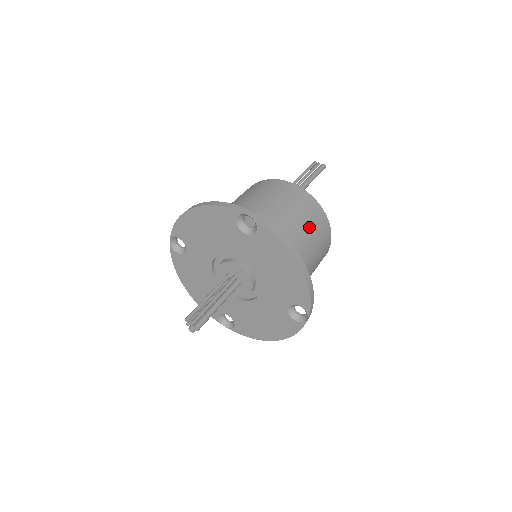
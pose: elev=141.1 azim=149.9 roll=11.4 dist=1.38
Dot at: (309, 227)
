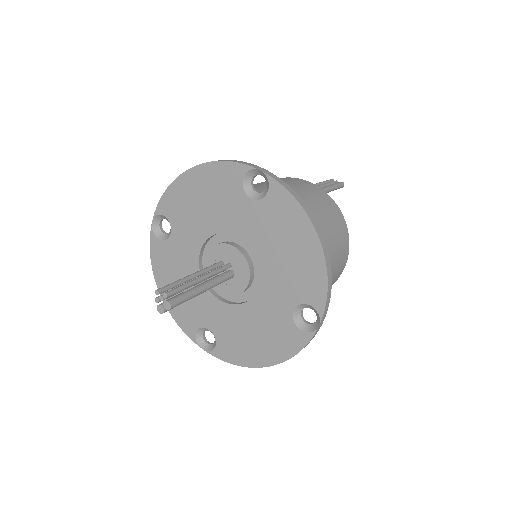
Dot at: (327, 223)
